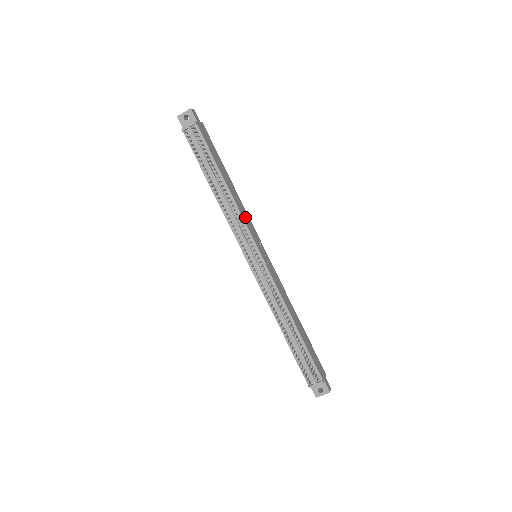
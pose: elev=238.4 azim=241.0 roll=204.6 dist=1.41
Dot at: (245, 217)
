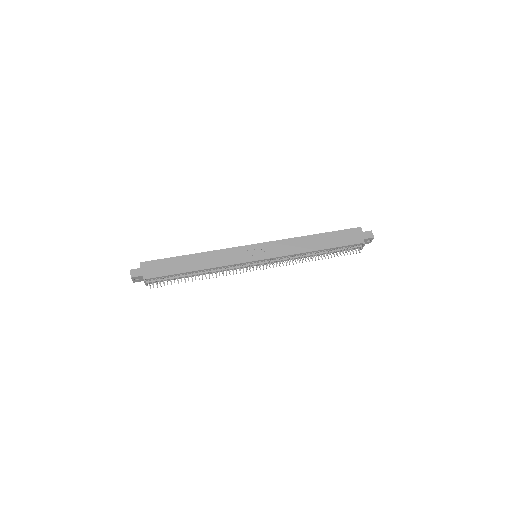
Dot at: (225, 259)
